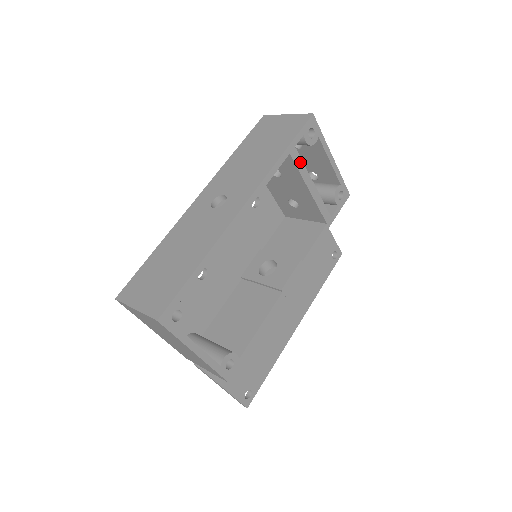
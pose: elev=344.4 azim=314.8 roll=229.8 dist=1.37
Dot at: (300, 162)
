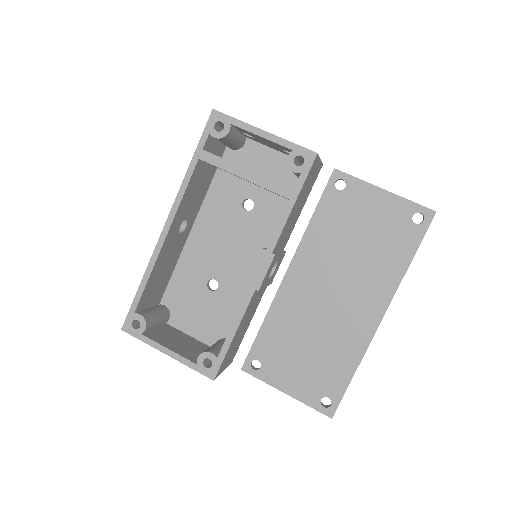
Dot at: (216, 159)
